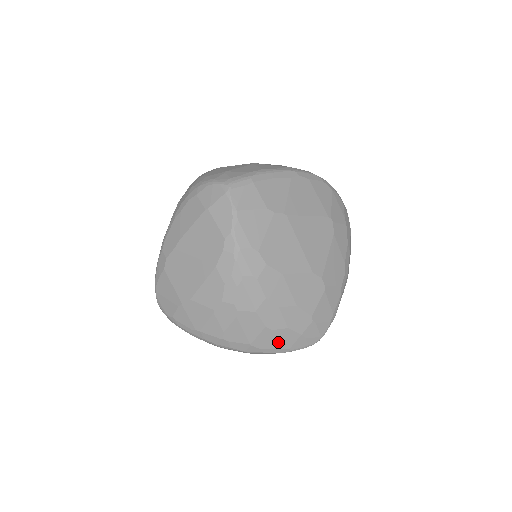
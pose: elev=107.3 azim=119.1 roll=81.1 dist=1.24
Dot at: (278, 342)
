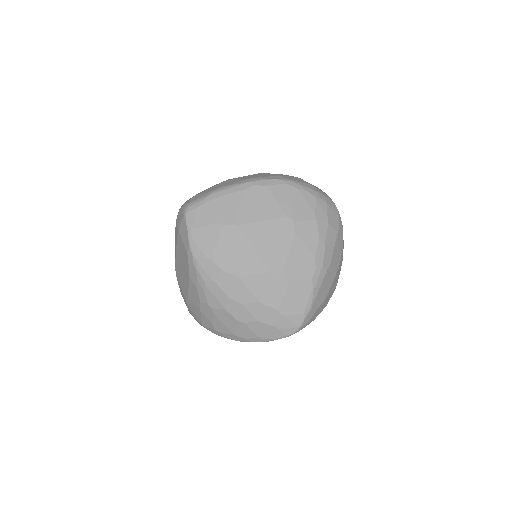
Dot at: (255, 333)
